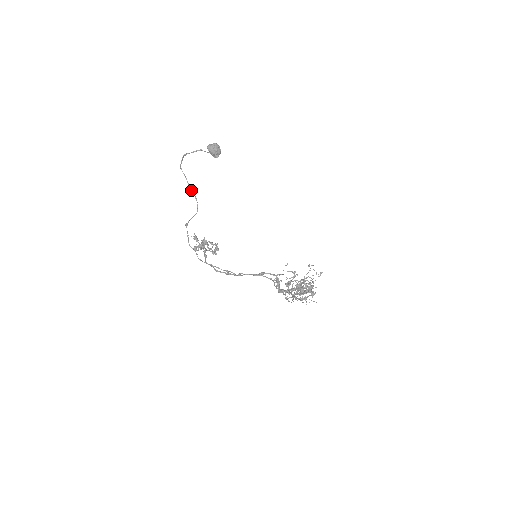
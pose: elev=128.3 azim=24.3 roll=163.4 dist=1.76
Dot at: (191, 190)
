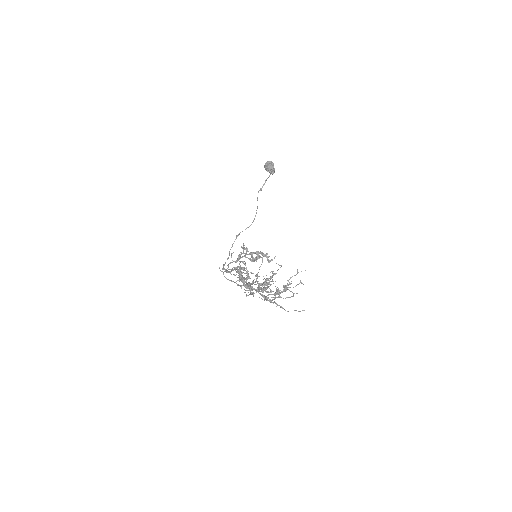
Dot at: (257, 208)
